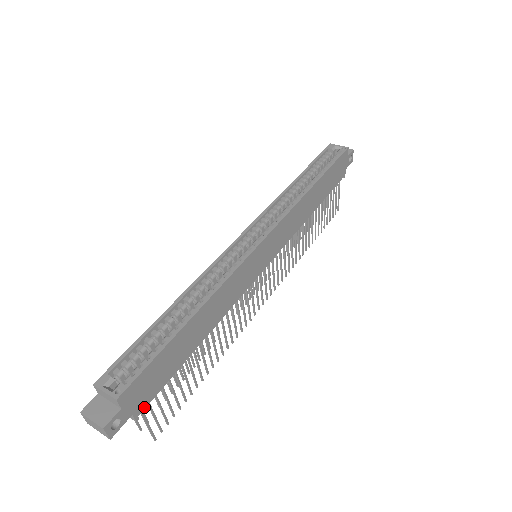
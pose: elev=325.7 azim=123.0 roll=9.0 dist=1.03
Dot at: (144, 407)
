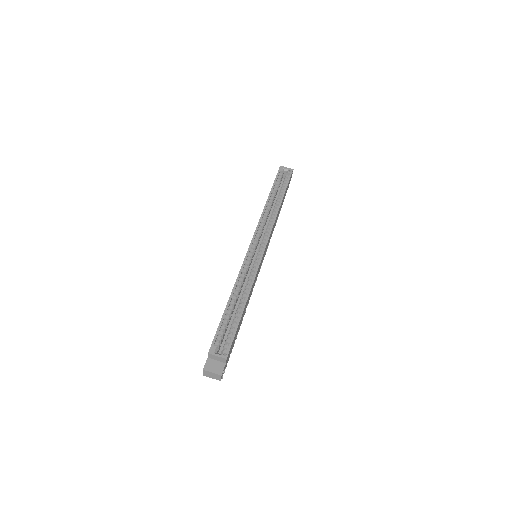
Dot at: occluded
